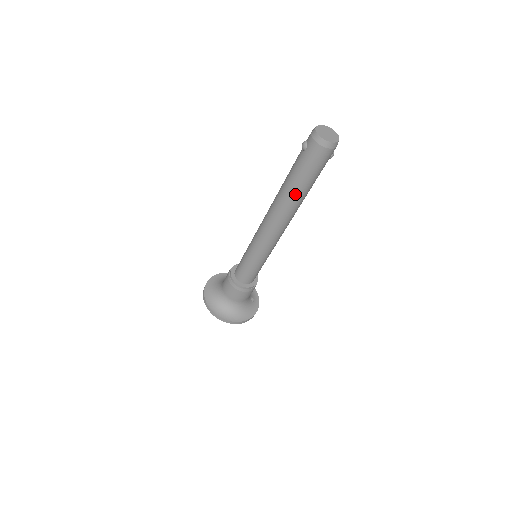
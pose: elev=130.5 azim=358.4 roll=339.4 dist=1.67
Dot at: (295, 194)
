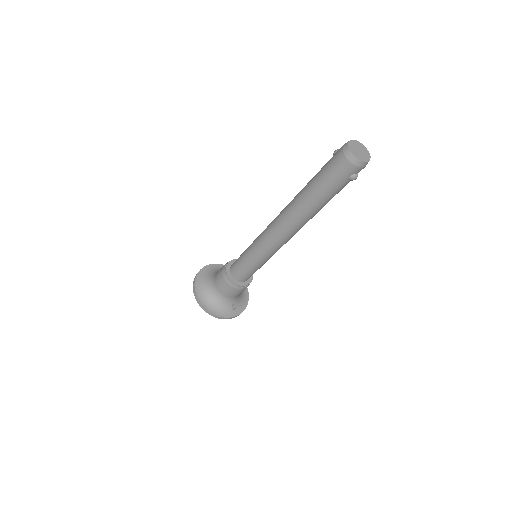
Dot at: (305, 196)
